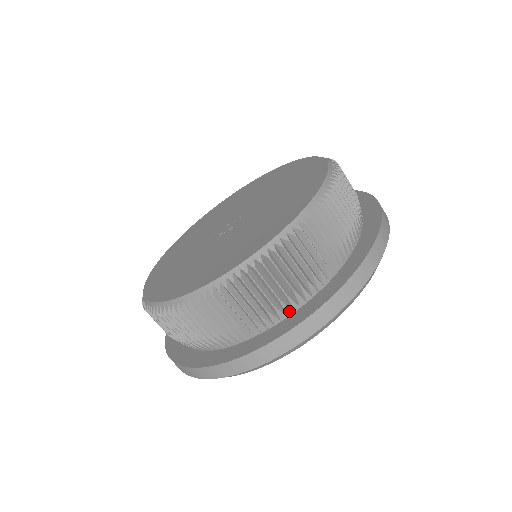
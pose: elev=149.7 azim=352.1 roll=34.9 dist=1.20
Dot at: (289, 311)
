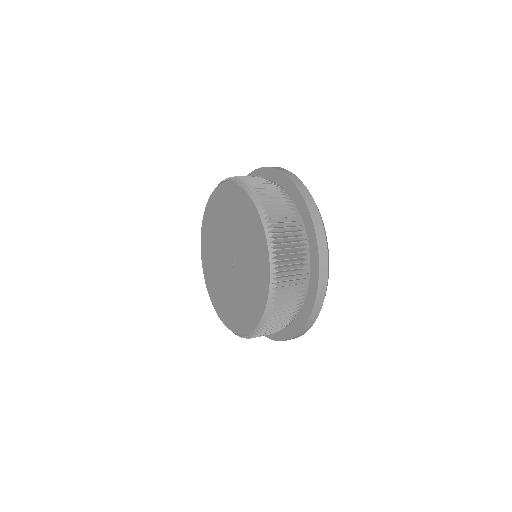
Dot at: (307, 281)
